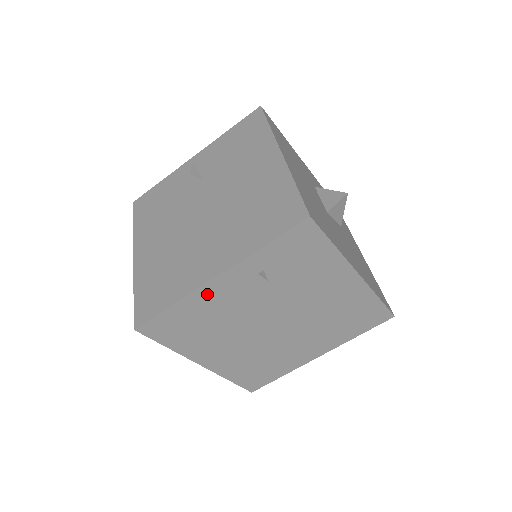
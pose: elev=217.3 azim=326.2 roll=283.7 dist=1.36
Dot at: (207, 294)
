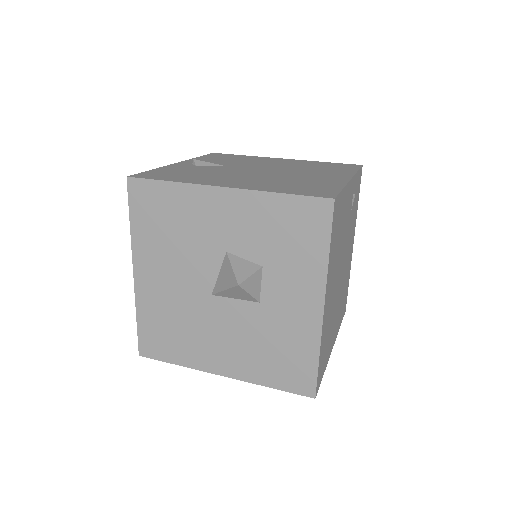
Dot at: (347, 194)
